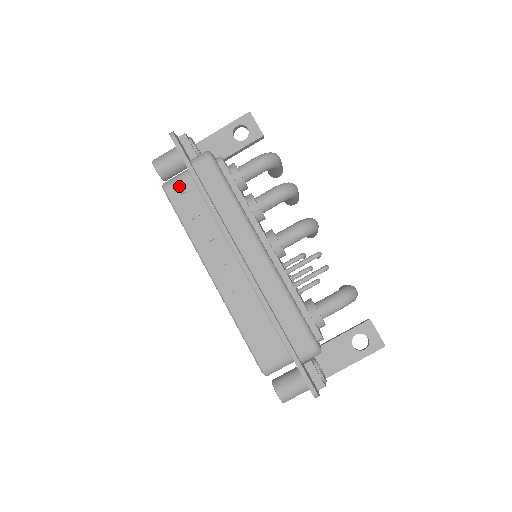
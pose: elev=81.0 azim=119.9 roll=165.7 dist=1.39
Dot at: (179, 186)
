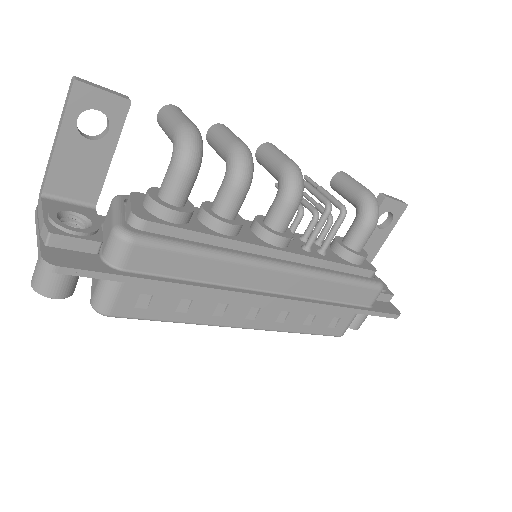
Dot at: (124, 298)
